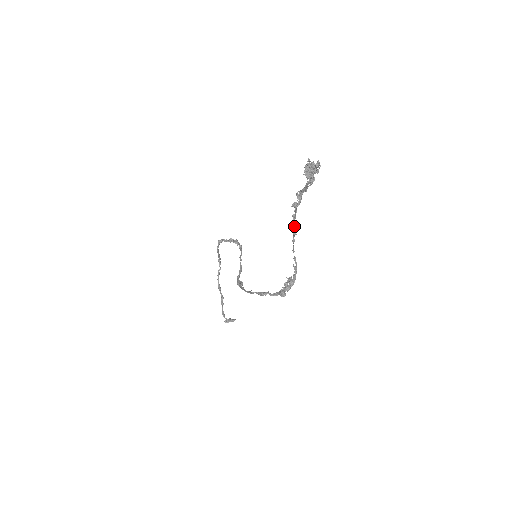
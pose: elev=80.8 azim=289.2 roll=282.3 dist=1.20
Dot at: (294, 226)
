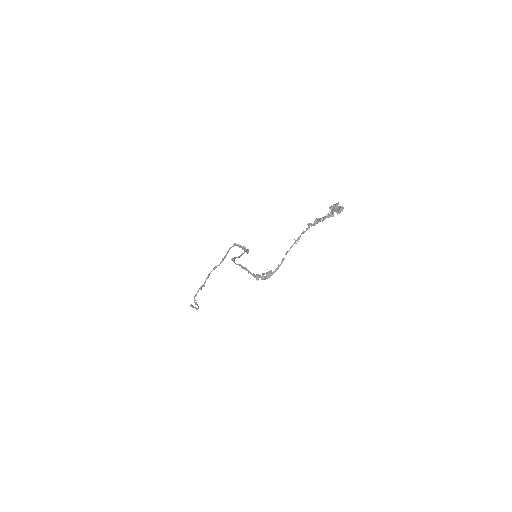
Dot at: (299, 238)
